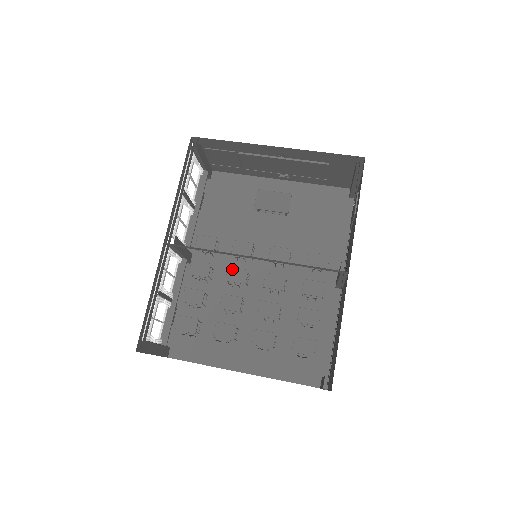
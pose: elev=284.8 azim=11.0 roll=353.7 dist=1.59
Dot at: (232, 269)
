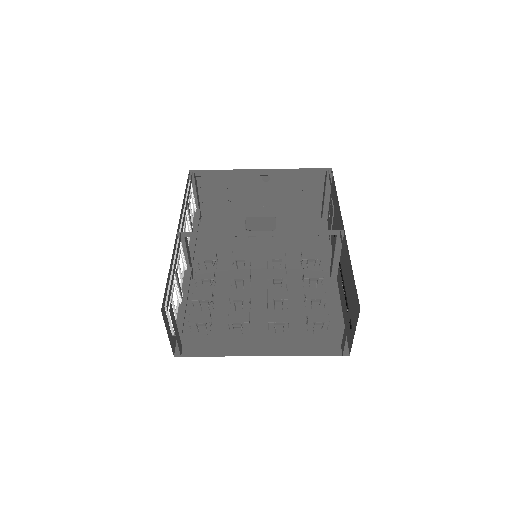
Dot at: (235, 270)
